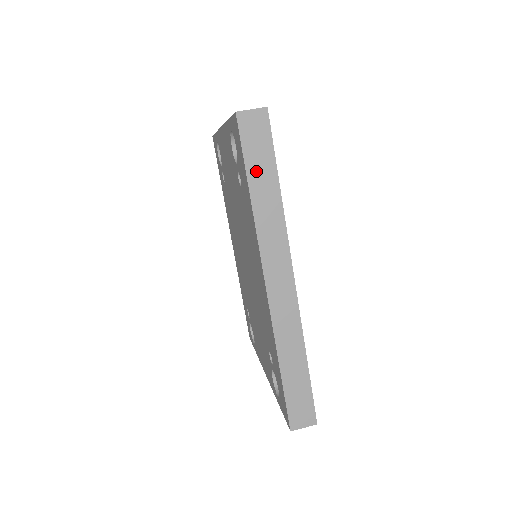
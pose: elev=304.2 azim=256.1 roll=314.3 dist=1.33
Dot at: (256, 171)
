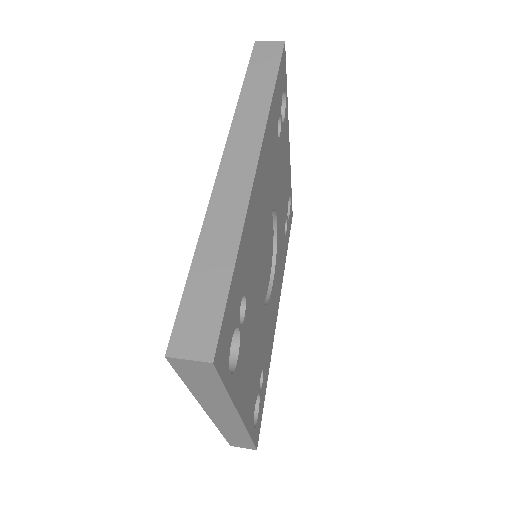
Dot at: (255, 76)
